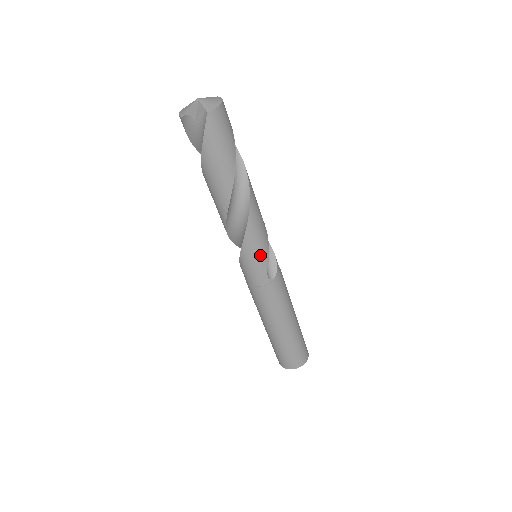
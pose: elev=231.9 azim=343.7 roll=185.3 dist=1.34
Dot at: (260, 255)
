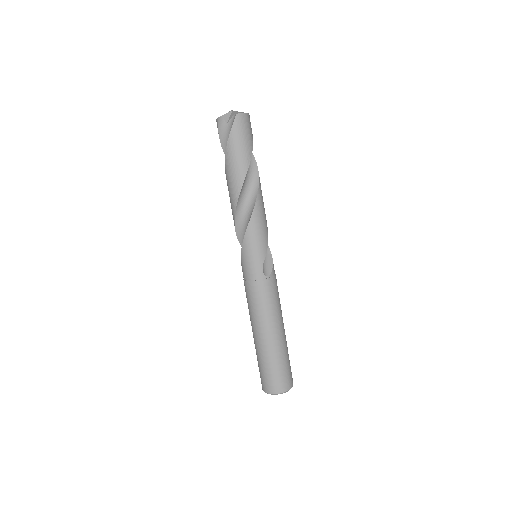
Dot at: (259, 247)
